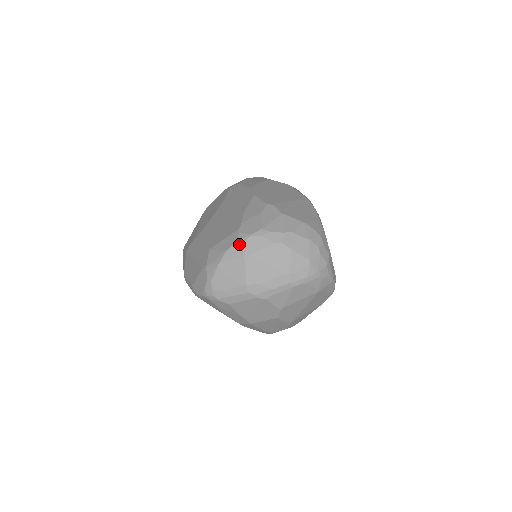
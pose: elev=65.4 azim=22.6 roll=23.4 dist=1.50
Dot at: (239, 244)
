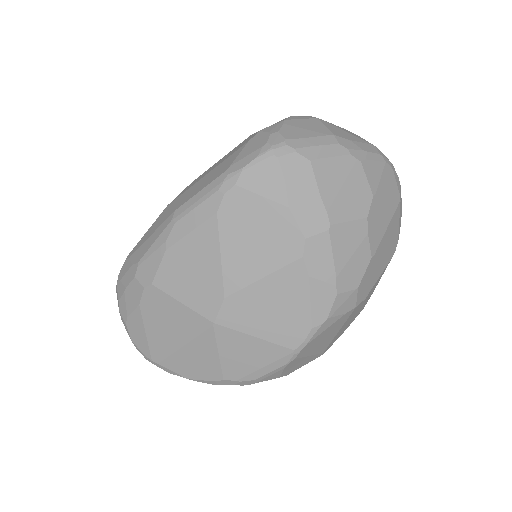
Dot at: (303, 116)
